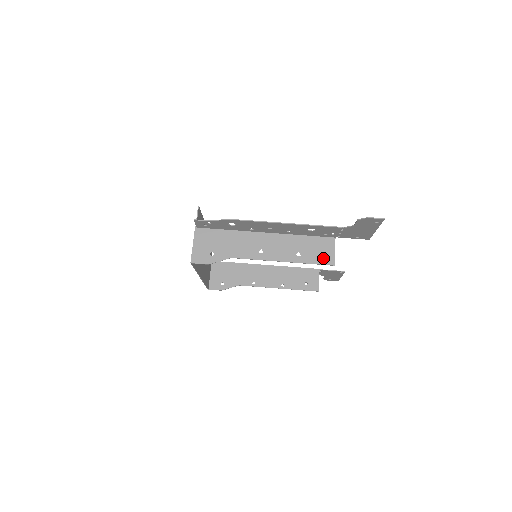
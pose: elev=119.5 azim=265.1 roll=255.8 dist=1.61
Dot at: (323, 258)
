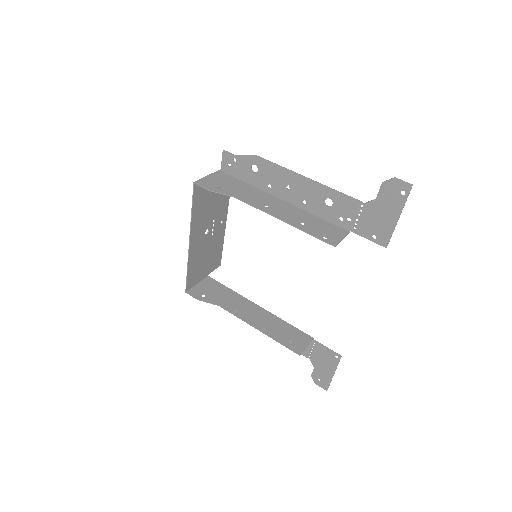
Dot at: (327, 237)
